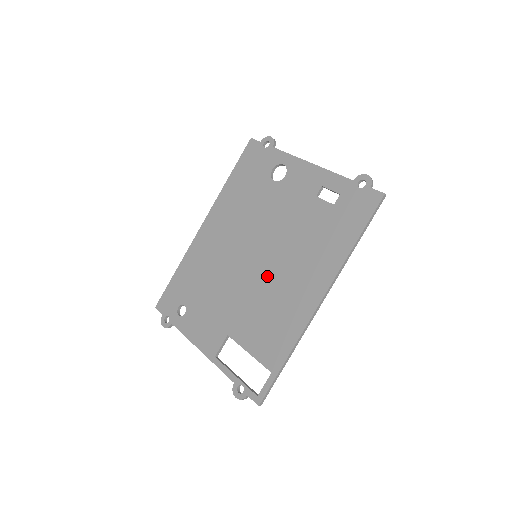
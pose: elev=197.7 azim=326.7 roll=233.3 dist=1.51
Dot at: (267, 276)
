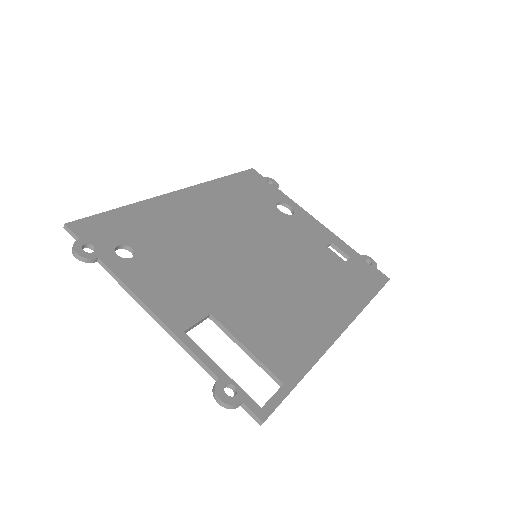
Dot at: (275, 279)
